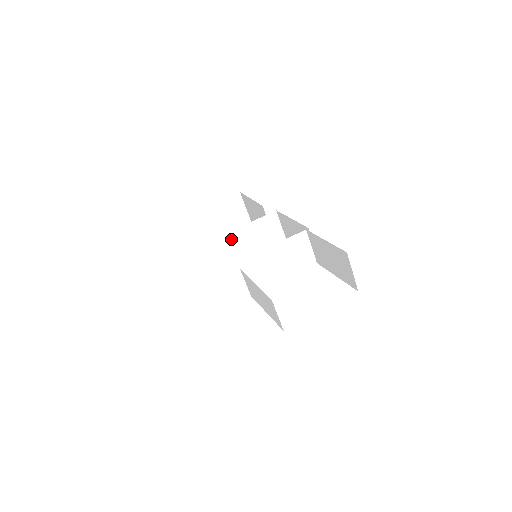
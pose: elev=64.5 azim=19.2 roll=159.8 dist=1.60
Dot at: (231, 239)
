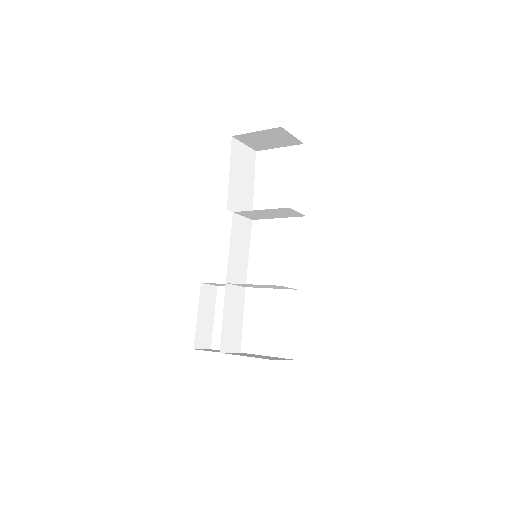
Dot at: (249, 213)
